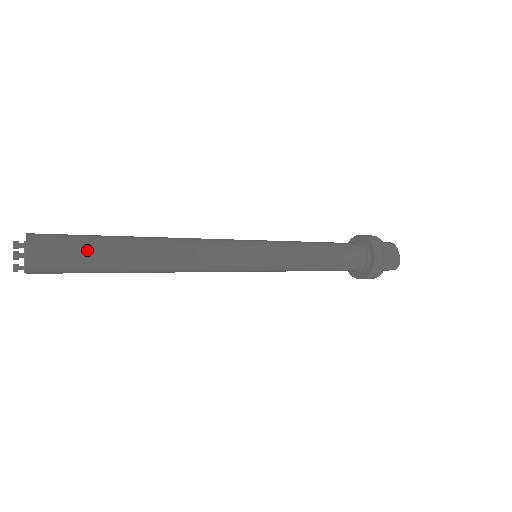
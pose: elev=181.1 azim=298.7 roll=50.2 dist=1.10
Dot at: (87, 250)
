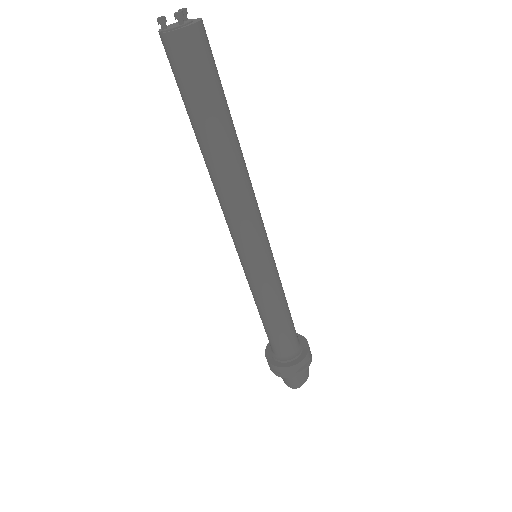
Dot at: (214, 87)
